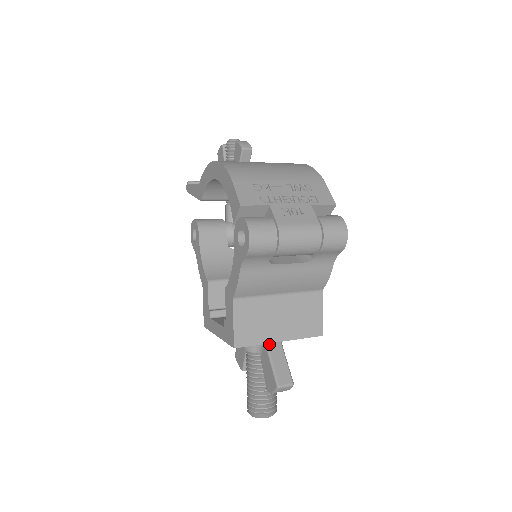
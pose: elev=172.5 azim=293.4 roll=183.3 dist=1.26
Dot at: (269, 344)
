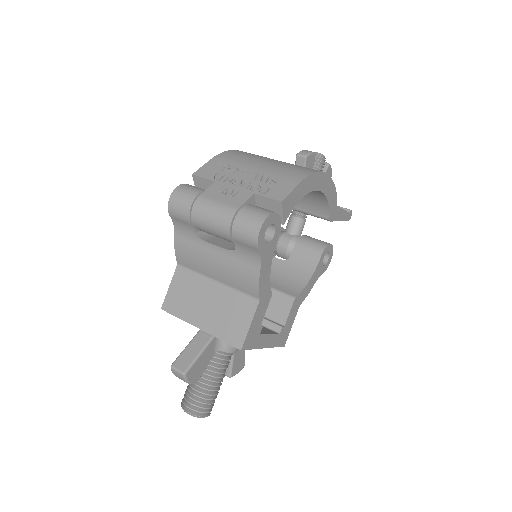
Dot at: (201, 331)
